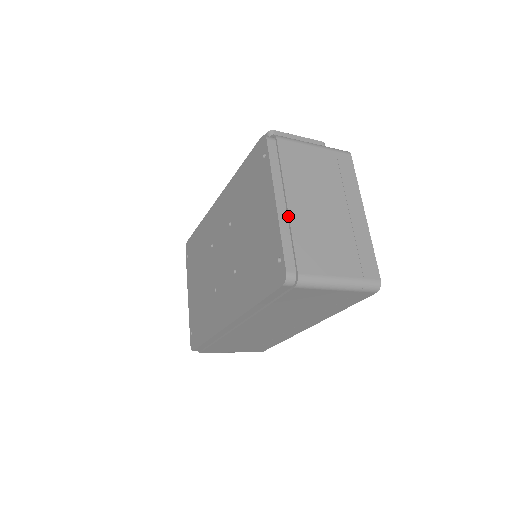
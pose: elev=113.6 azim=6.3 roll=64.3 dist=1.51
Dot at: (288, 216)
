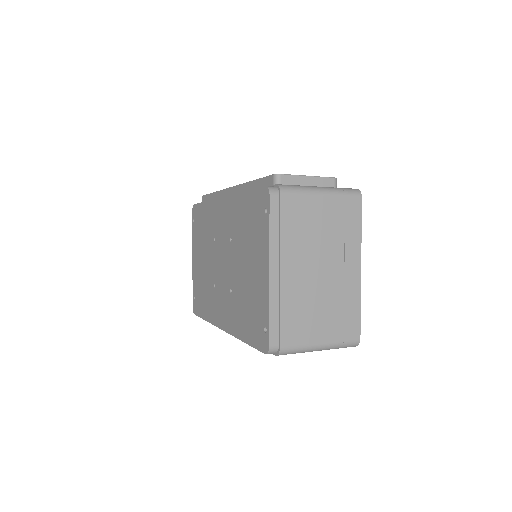
Dot at: (279, 288)
